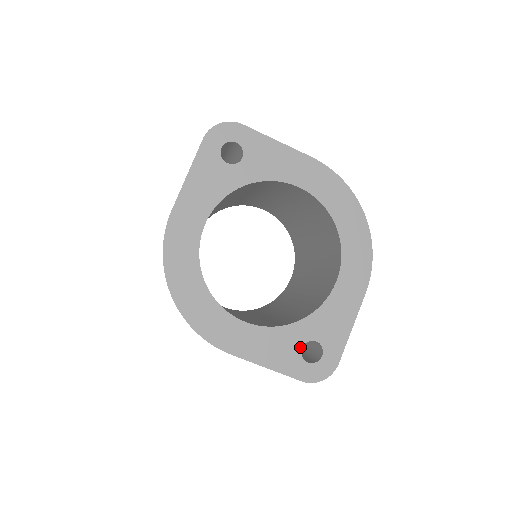
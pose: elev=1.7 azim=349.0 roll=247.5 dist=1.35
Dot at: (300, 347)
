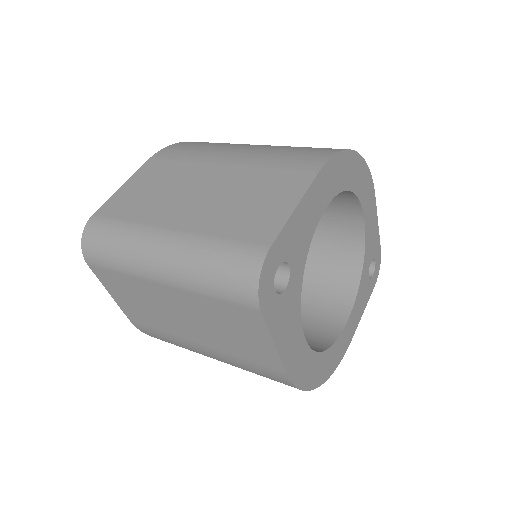
Dot at: (368, 278)
